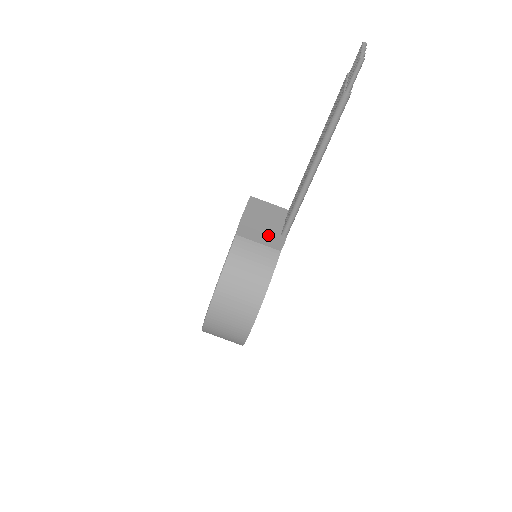
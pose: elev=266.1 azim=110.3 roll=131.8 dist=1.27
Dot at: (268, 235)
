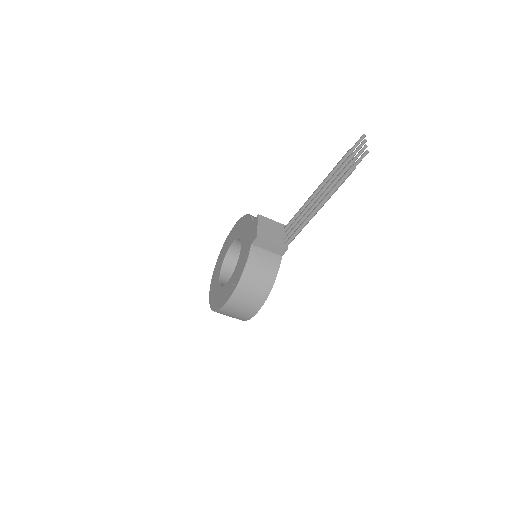
Dot at: (276, 246)
